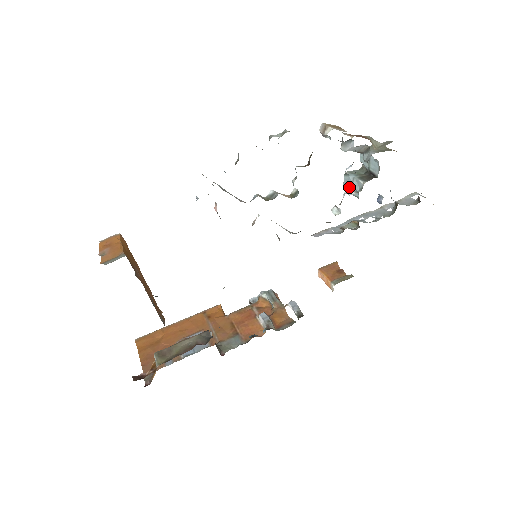
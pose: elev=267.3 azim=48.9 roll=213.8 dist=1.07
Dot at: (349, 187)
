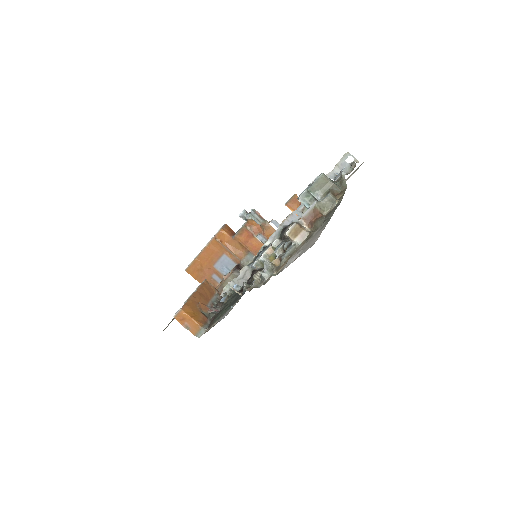
Dot at: occluded
